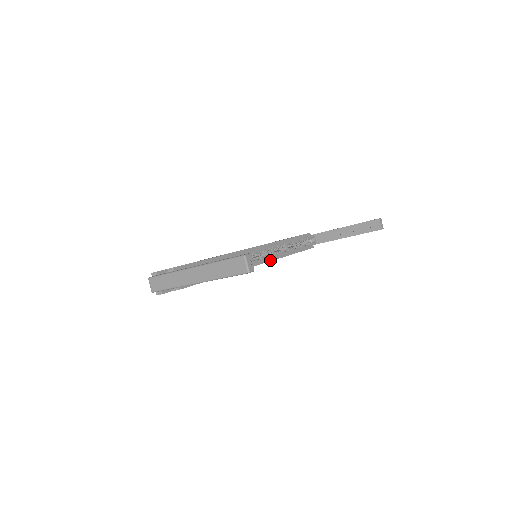
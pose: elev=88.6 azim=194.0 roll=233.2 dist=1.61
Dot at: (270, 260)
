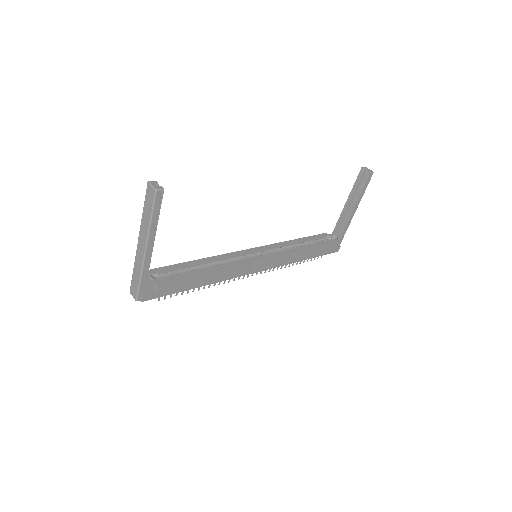
Dot at: (276, 256)
